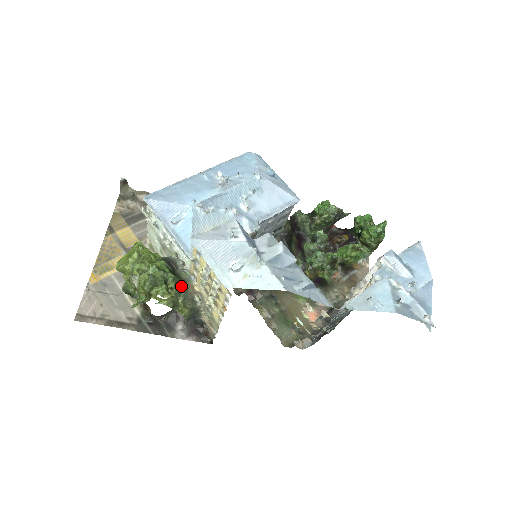
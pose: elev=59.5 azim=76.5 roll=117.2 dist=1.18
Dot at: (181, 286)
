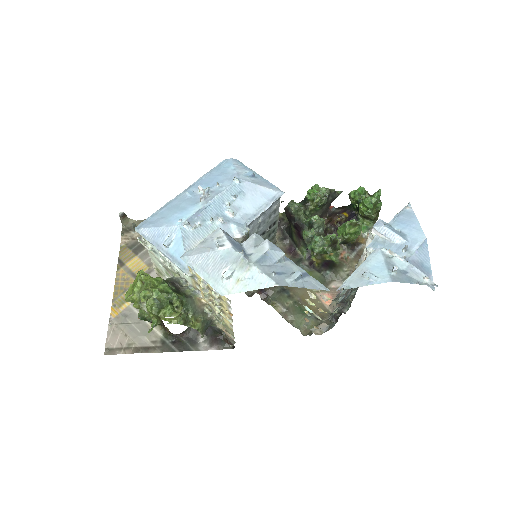
Dot at: (187, 302)
